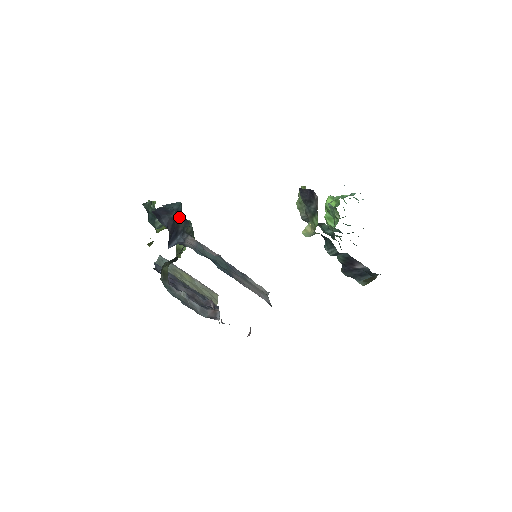
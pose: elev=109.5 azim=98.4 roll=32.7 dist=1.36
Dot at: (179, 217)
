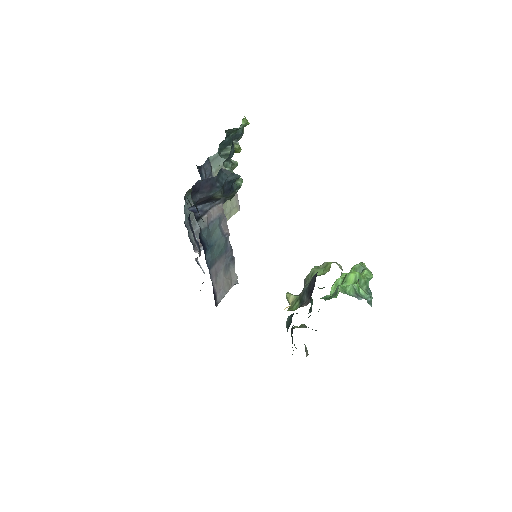
Dot at: (220, 194)
